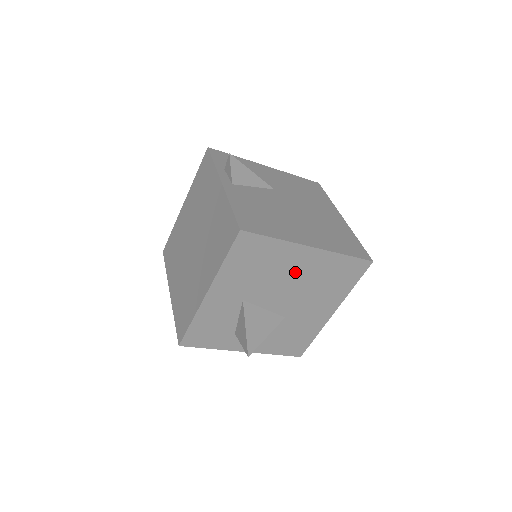
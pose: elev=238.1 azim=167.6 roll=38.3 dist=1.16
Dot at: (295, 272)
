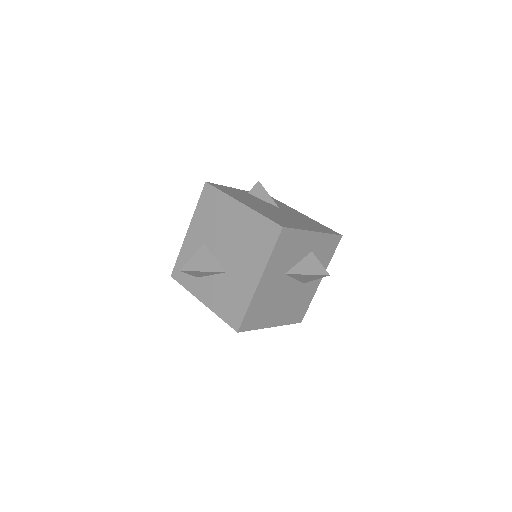
Dot at: (232, 225)
